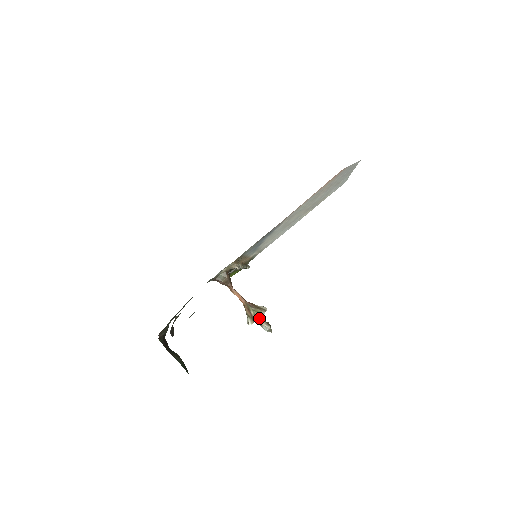
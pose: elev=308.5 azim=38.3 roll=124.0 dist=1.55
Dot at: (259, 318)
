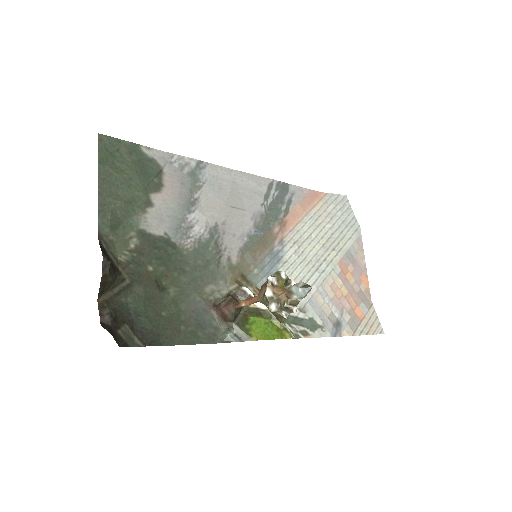
Dot at: (284, 291)
